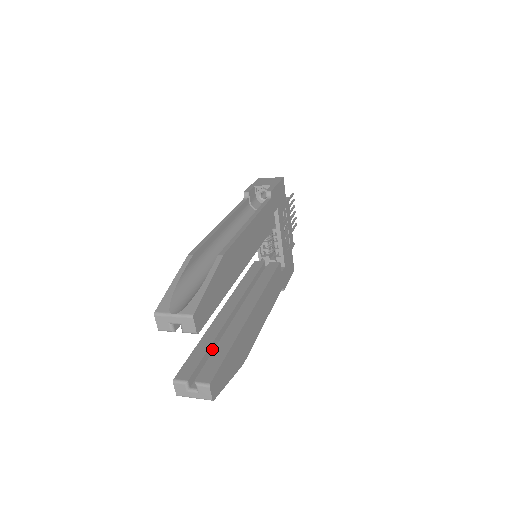
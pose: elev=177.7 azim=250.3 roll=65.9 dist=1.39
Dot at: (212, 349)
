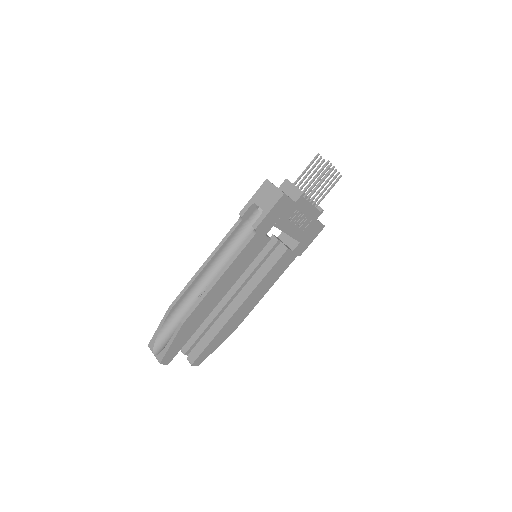
Dot at: (207, 330)
